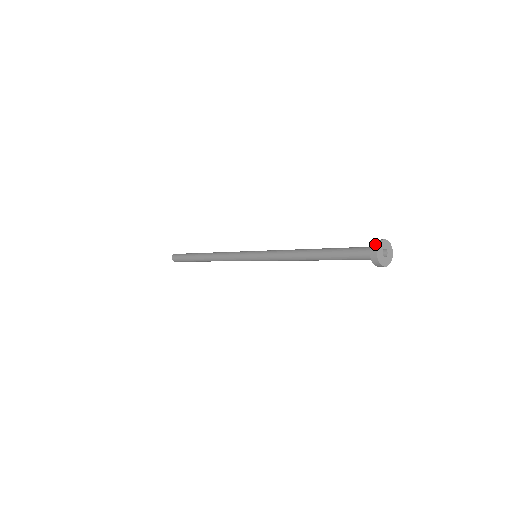
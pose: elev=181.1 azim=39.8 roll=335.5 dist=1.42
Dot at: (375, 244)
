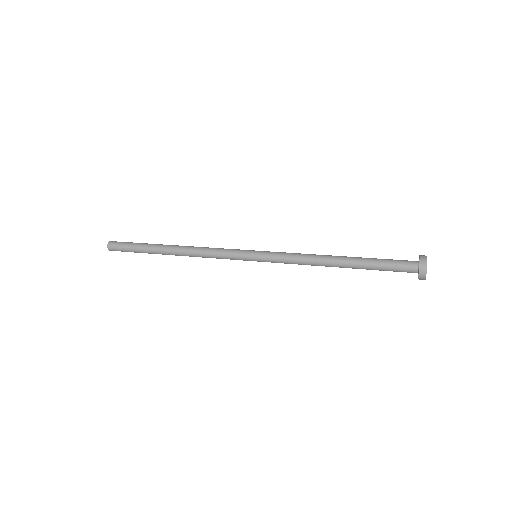
Dot at: (424, 259)
